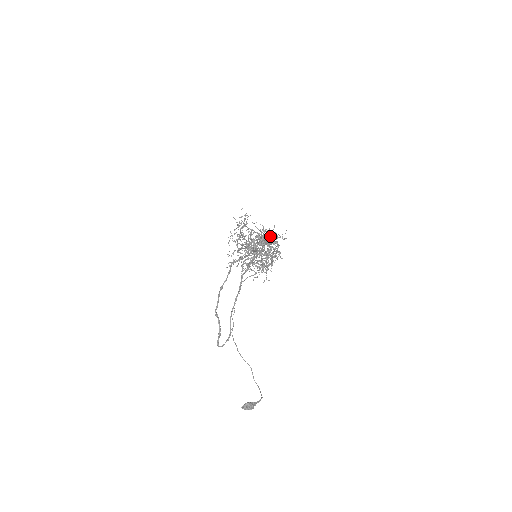
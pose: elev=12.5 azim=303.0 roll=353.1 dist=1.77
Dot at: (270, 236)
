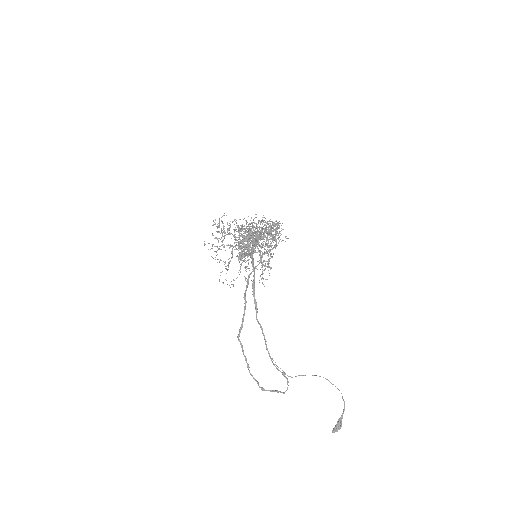
Dot at: occluded
